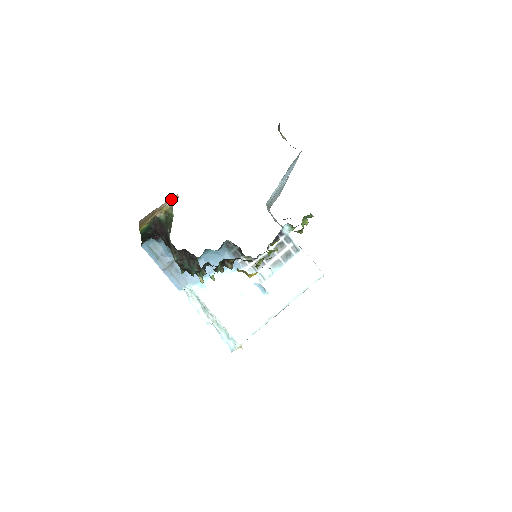
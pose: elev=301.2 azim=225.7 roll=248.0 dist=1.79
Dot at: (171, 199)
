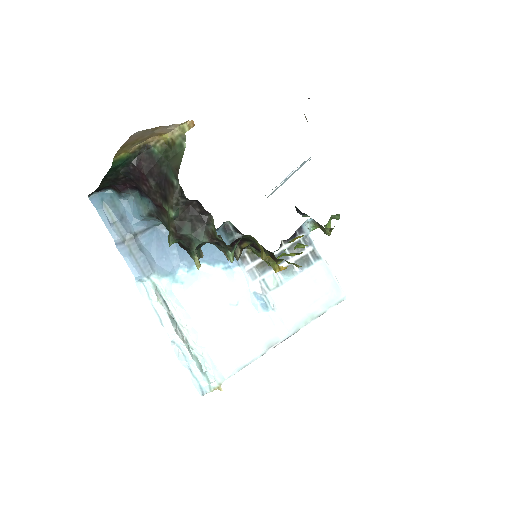
Dot at: (183, 123)
